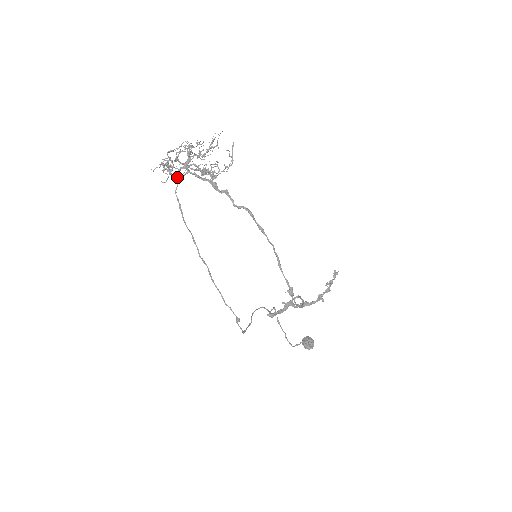
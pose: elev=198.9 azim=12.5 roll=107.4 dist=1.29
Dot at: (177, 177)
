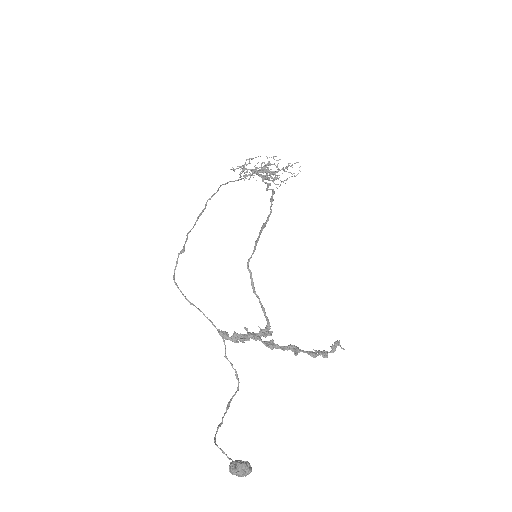
Dot at: (245, 176)
